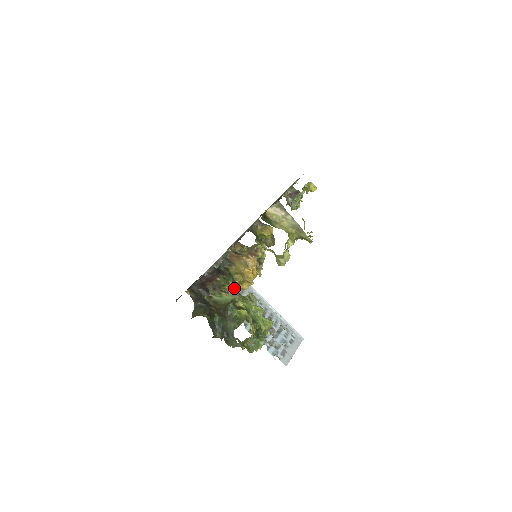
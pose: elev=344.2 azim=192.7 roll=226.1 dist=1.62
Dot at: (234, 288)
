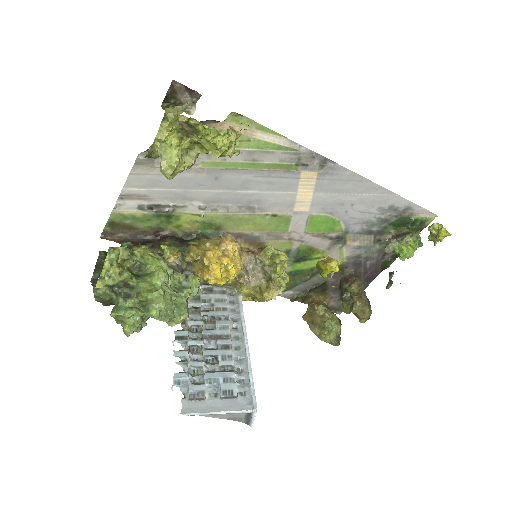
Dot at: (175, 256)
